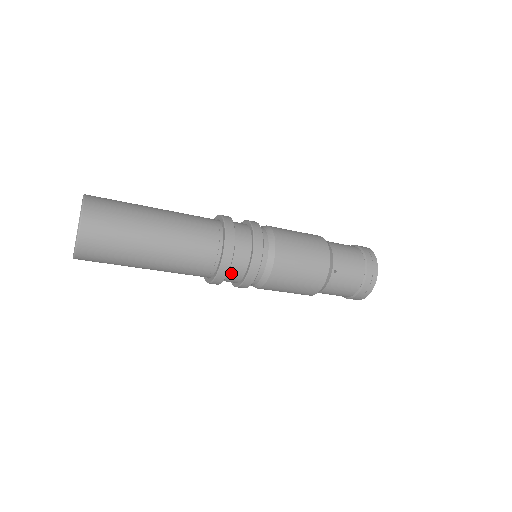
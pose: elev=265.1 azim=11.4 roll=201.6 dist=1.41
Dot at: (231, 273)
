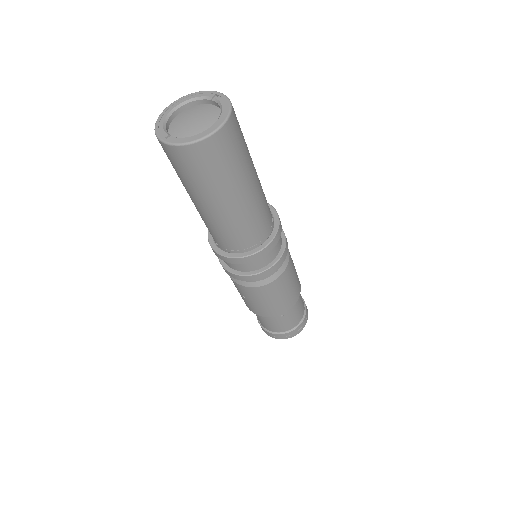
Dot at: occluded
